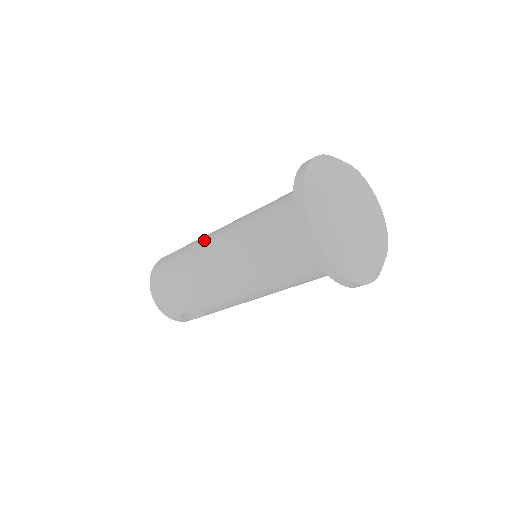
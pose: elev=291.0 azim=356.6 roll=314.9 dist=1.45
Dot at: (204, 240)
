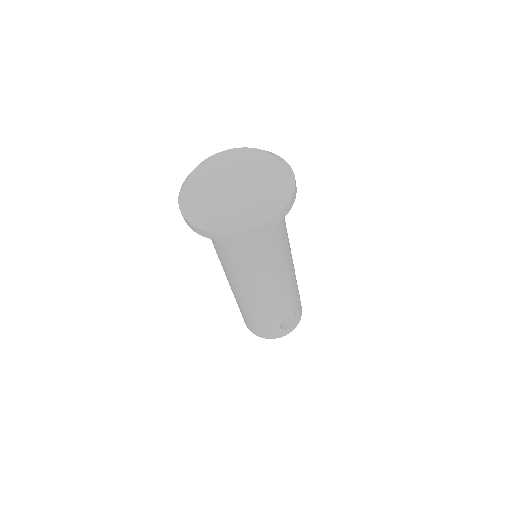
Dot at: occluded
